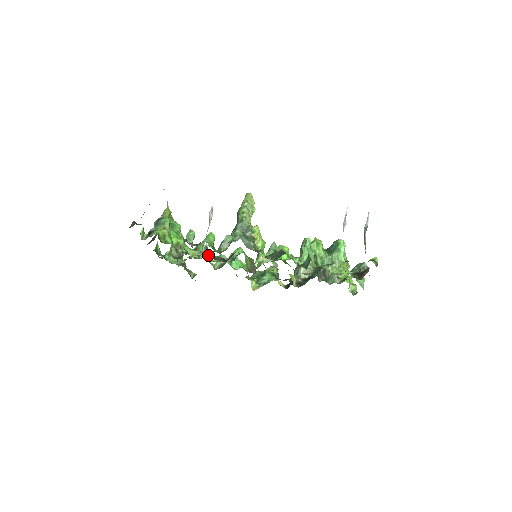
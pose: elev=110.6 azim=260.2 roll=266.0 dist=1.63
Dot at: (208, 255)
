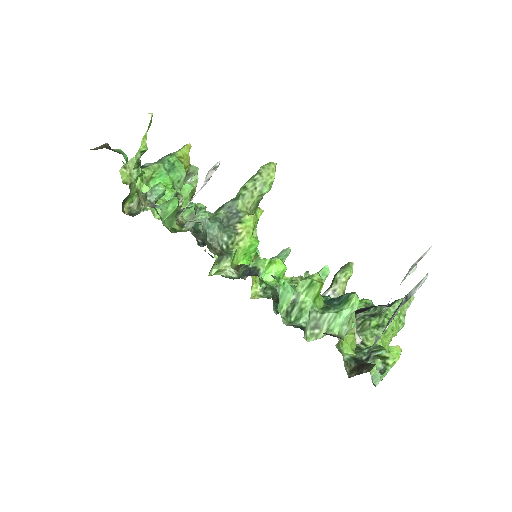
Dot at: occluded
